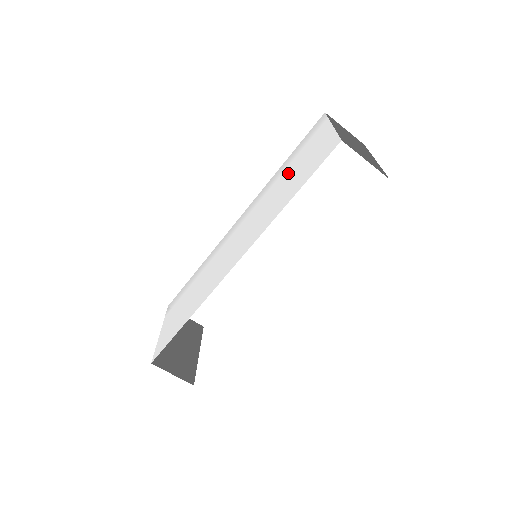
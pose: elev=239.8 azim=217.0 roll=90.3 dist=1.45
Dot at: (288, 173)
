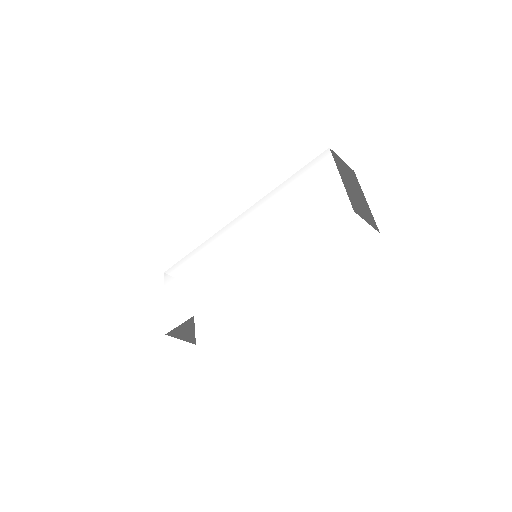
Dot at: (295, 202)
